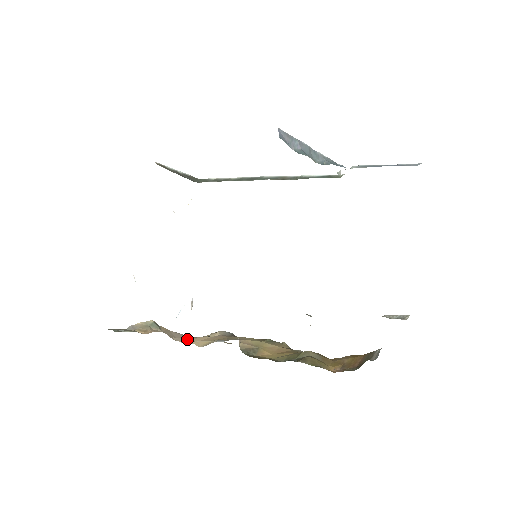
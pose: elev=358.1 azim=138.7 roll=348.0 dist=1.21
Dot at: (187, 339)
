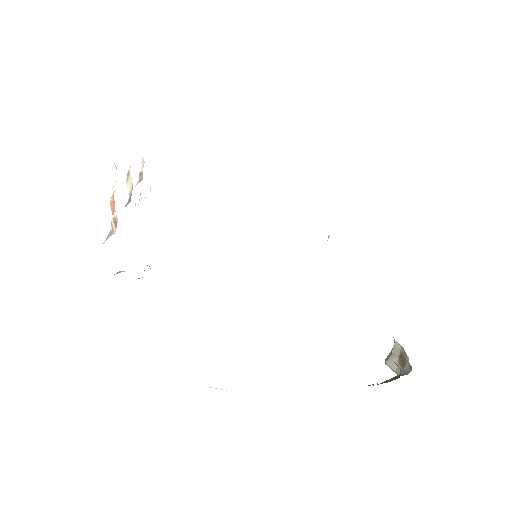
Dot at: occluded
